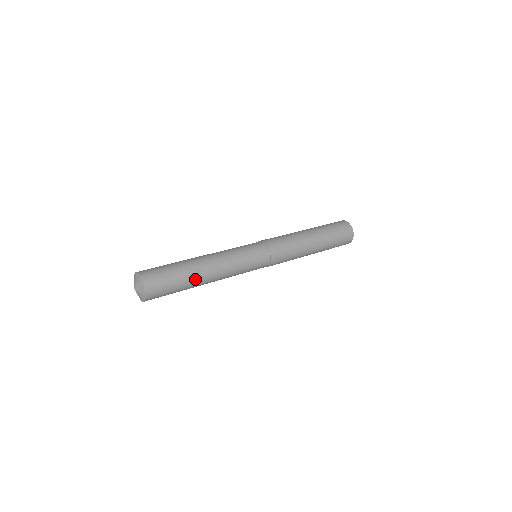
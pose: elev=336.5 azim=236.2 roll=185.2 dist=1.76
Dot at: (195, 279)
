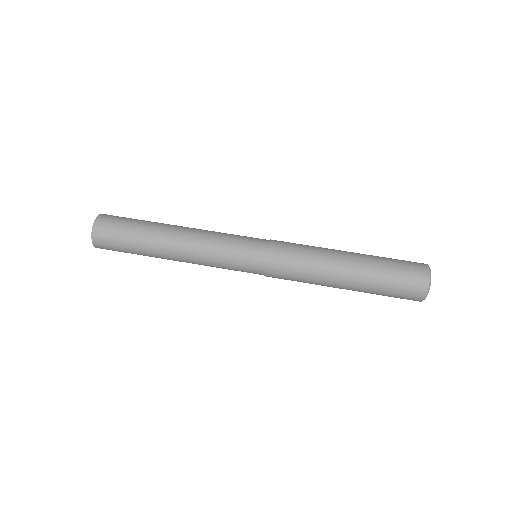
Dot at: (153, 251)
